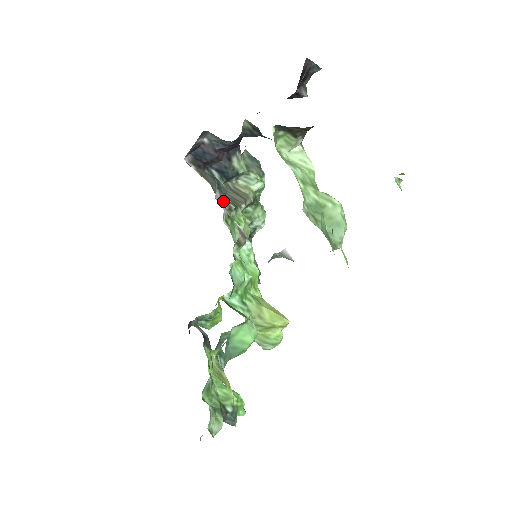
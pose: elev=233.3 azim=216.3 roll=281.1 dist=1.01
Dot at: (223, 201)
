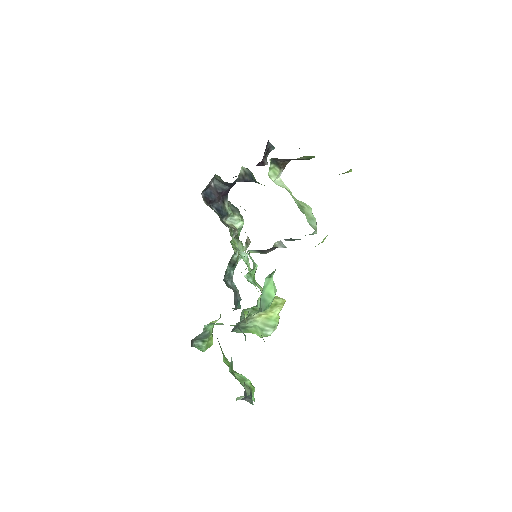
Dot at: (226, 224)
